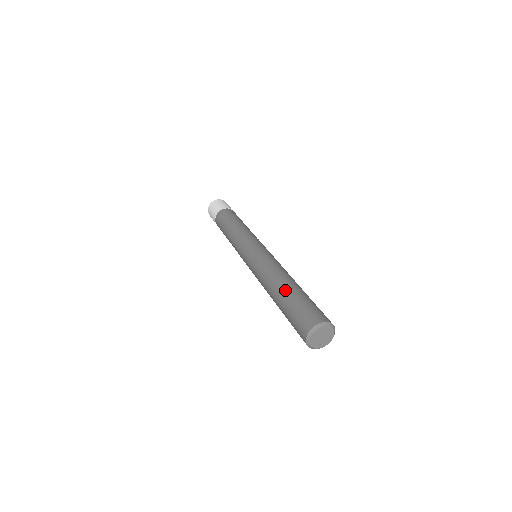
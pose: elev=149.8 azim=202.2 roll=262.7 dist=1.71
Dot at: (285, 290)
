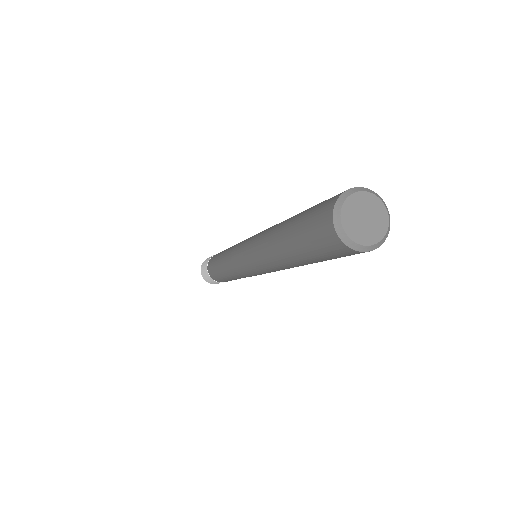
Dot at: (285, 225)
